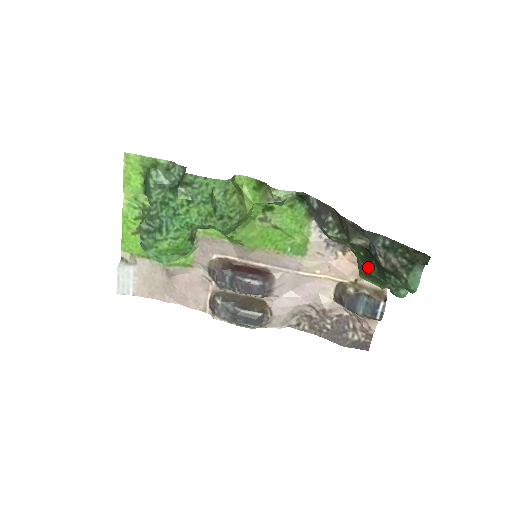
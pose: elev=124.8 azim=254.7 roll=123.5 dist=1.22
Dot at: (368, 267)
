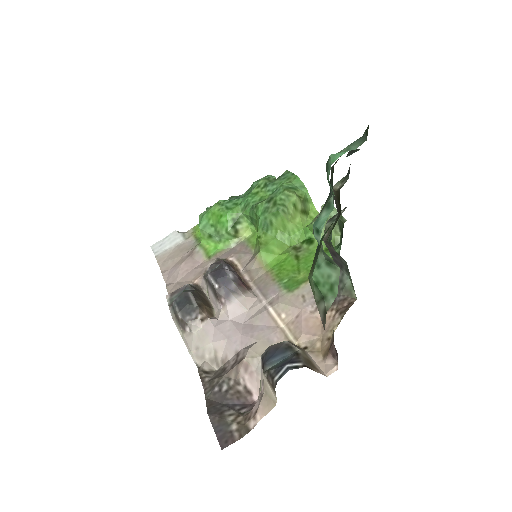
Dot at: (324, 234)
